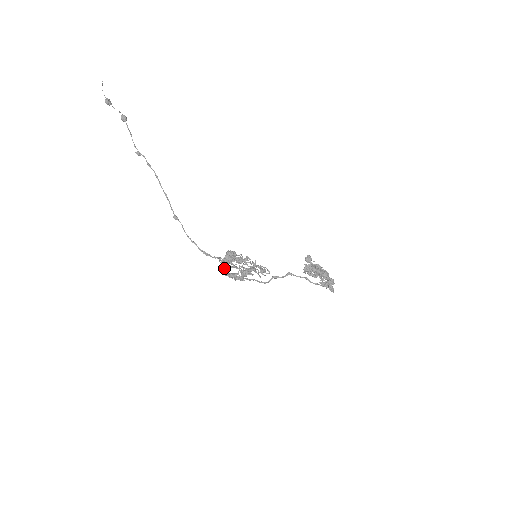
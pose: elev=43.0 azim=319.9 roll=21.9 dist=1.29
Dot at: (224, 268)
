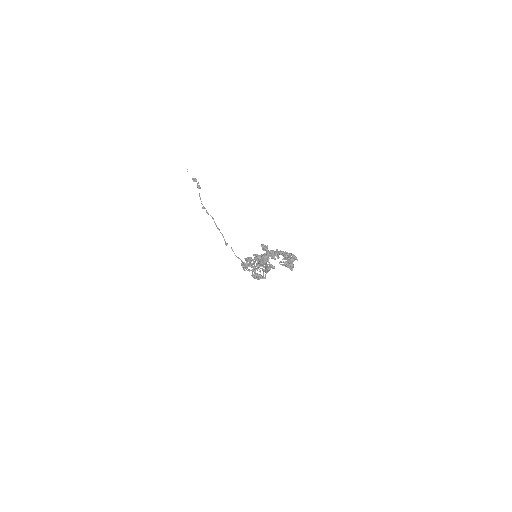
Dot at: (254, 272)
